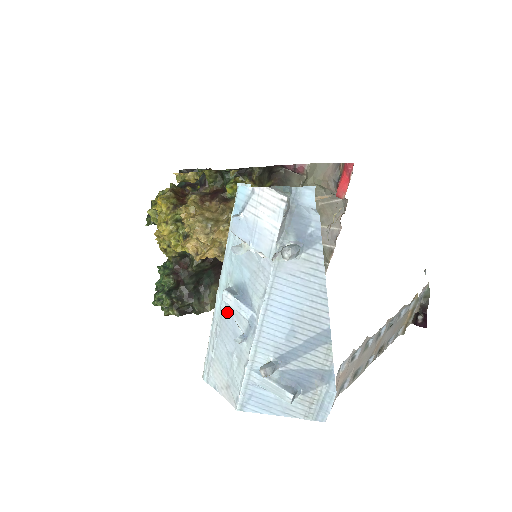
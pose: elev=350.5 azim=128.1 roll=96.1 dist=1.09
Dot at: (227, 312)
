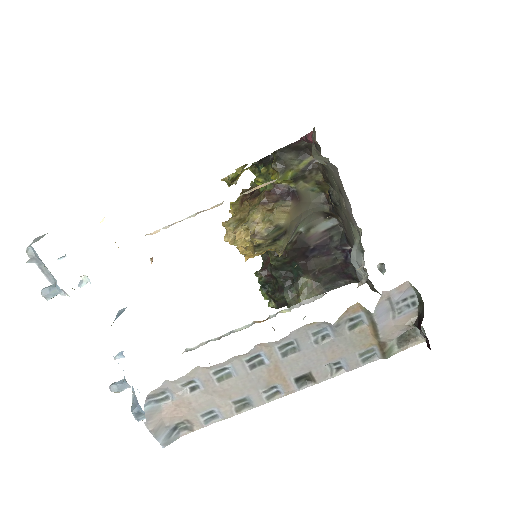
Dot at: occluded
